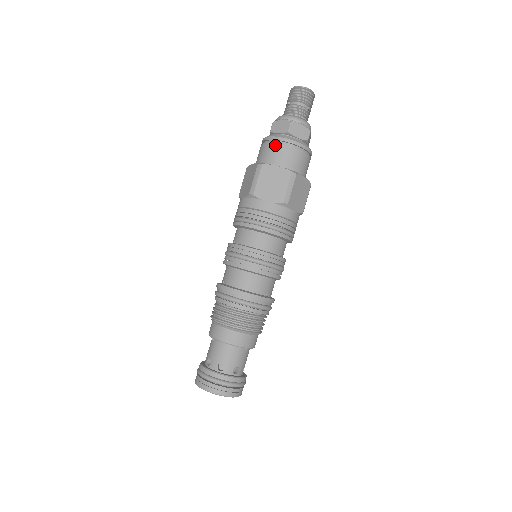
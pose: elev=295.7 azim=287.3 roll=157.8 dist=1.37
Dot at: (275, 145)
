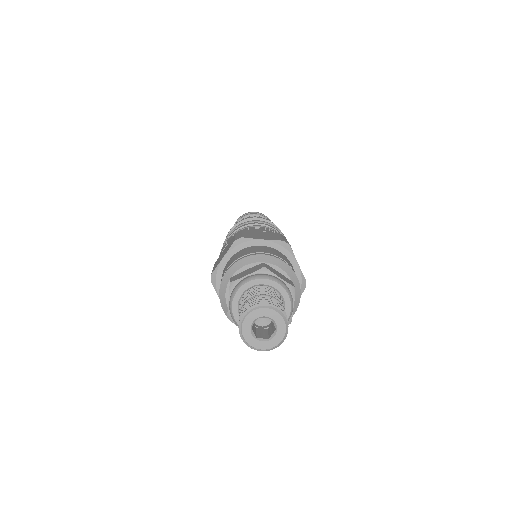
Dot at: occluded
